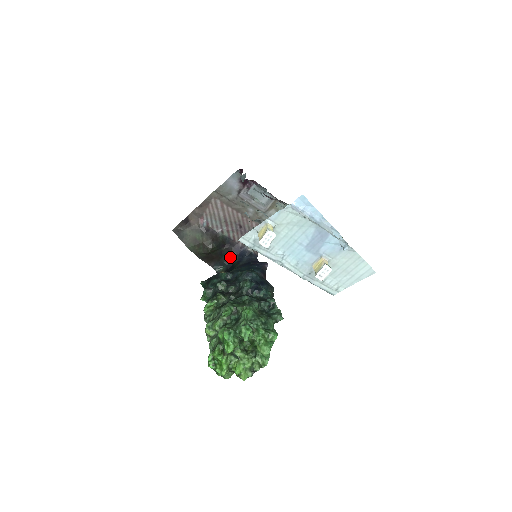
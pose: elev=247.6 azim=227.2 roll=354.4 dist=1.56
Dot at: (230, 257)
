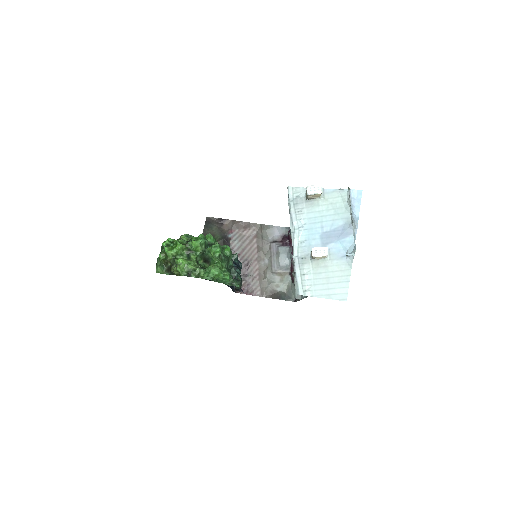
Dot at: occluded
